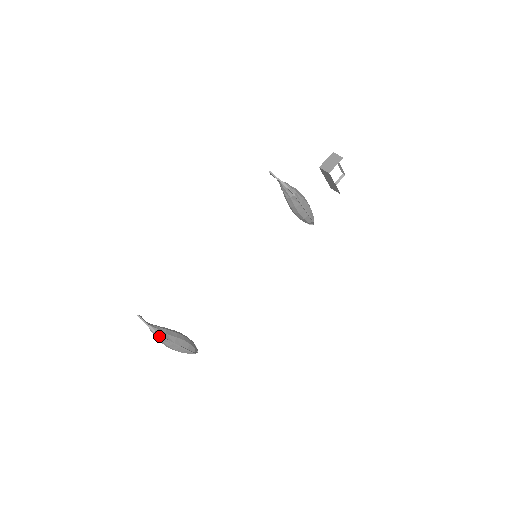
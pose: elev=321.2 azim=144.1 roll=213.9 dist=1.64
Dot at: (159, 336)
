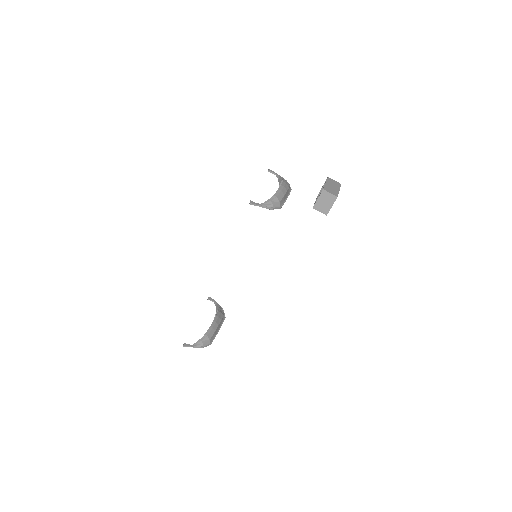
Dot at: (206, 345)
